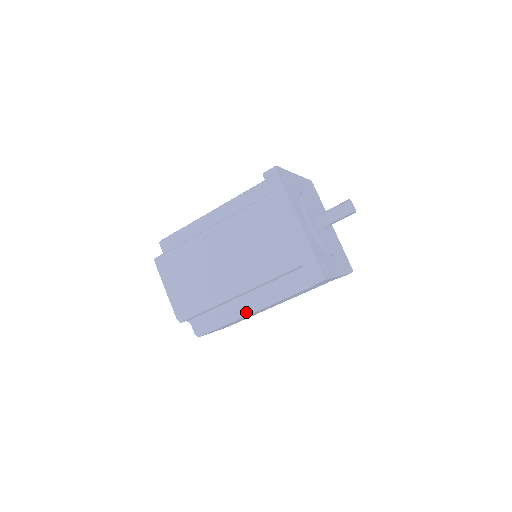
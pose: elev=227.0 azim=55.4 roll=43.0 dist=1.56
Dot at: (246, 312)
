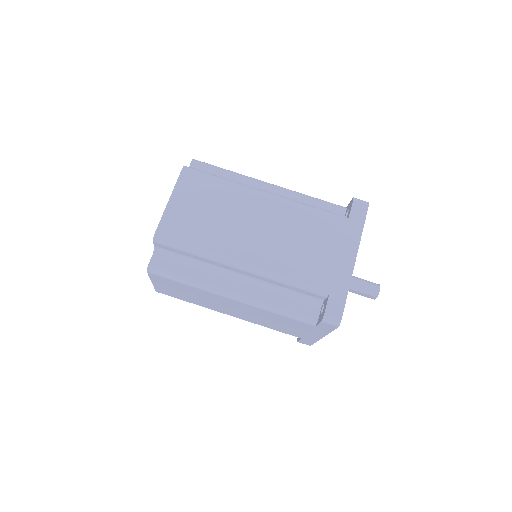
Dot at: (224, 291)
